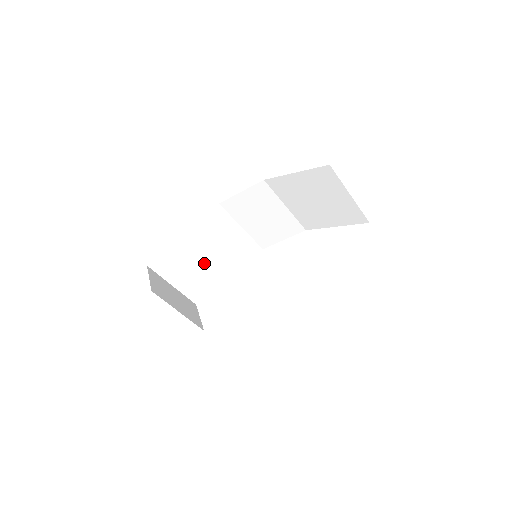
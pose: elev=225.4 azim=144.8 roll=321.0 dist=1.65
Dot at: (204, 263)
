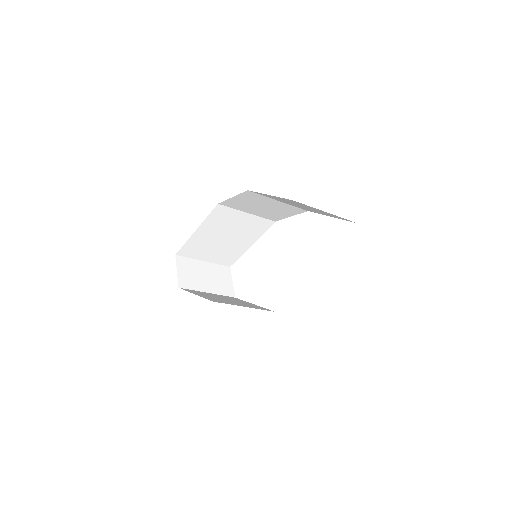
Dot at: (224, 242)
